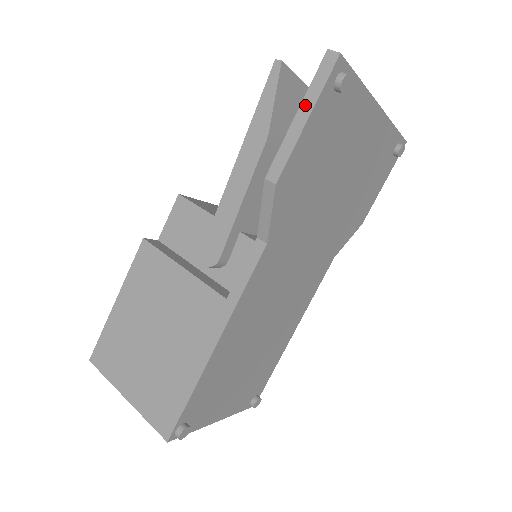
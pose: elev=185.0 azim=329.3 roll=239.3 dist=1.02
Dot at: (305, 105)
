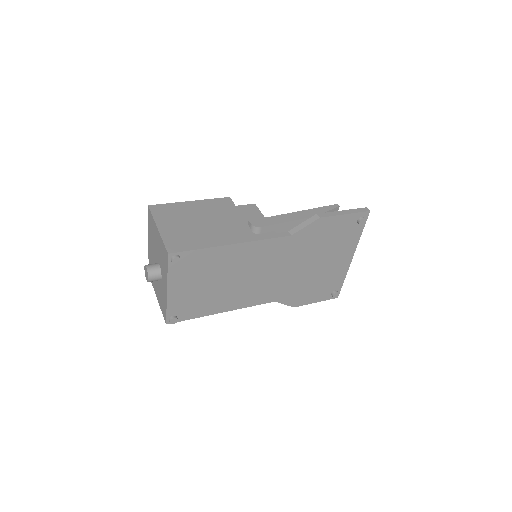
Dot at: (348, 211)
